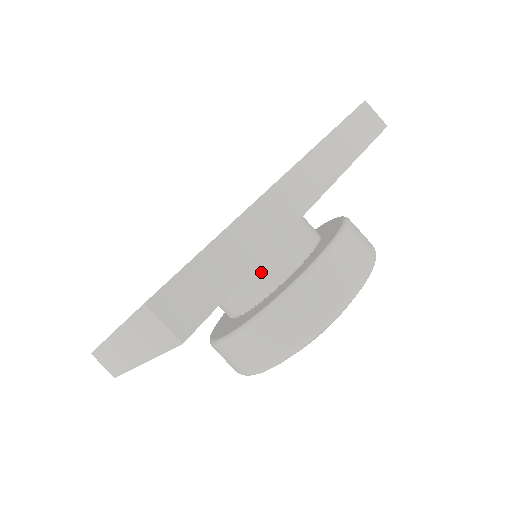
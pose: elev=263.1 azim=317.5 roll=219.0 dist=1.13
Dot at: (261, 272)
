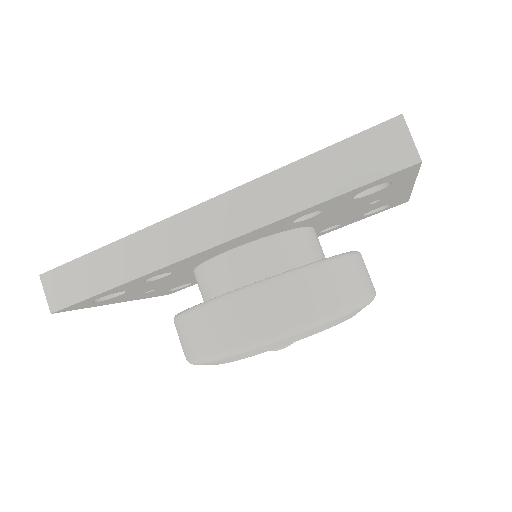
Dot at: (204, 280)
